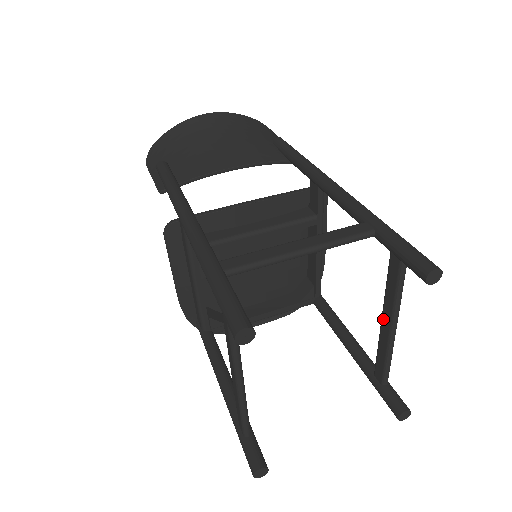
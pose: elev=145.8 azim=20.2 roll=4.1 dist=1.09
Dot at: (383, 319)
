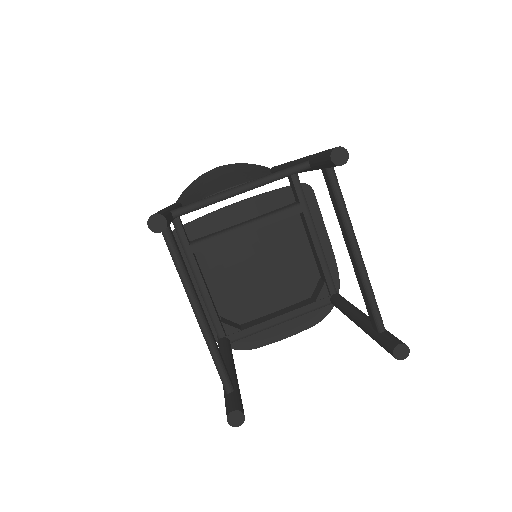
Dot at: (347, 248)
